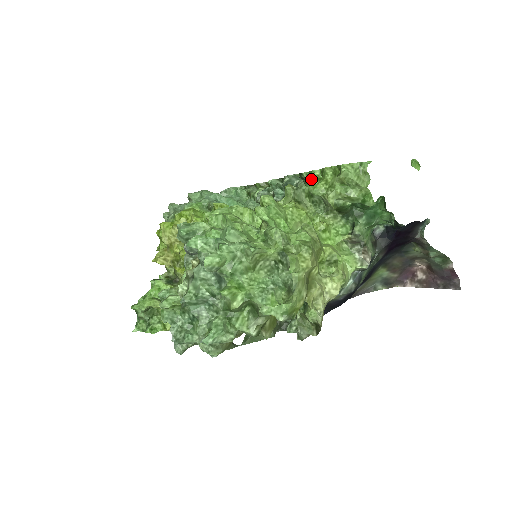
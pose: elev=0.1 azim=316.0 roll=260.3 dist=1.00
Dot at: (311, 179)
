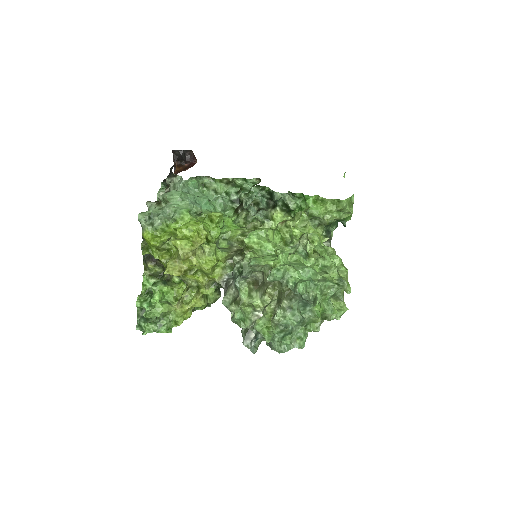
Dot at: (310, 203)
